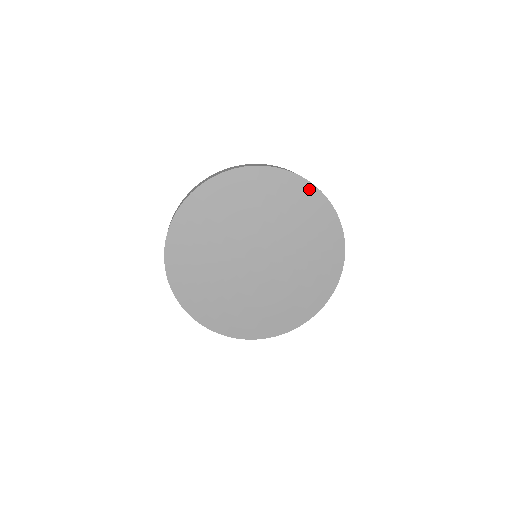
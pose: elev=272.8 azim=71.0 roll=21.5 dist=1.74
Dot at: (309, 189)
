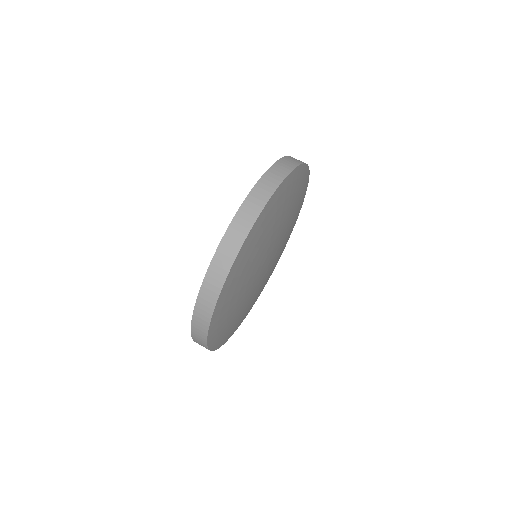
Dot at: (270, 204)
